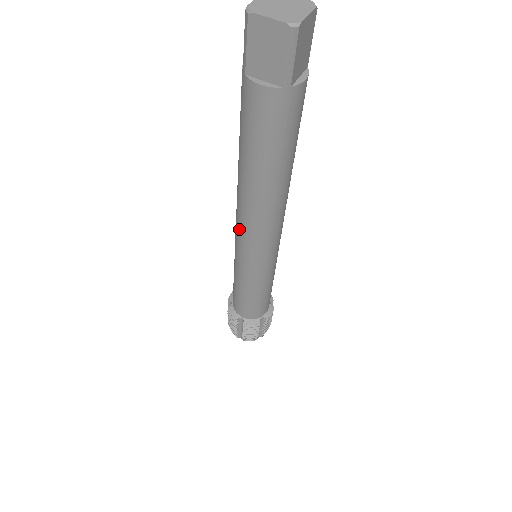
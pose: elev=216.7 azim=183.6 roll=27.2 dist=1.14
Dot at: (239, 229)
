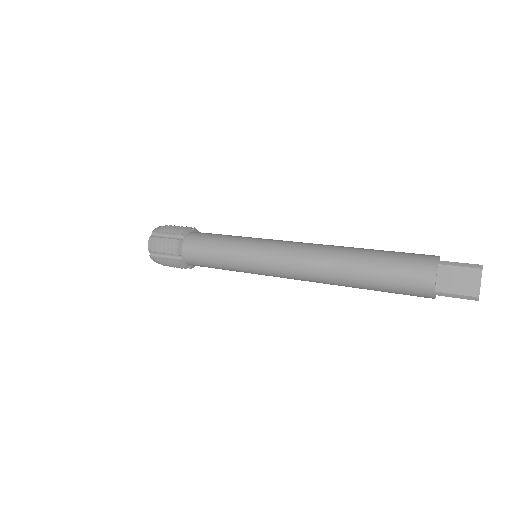
Dot at: (293, 277)
